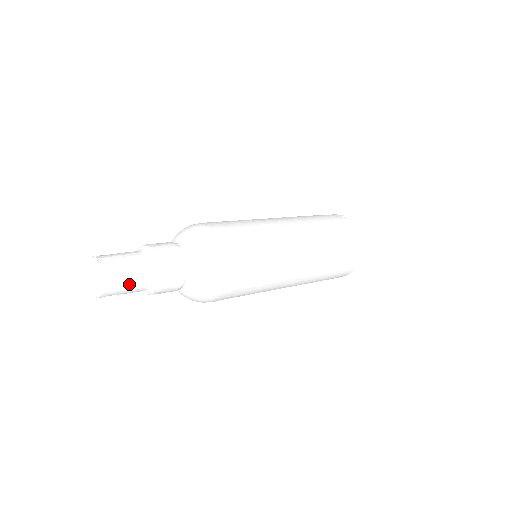
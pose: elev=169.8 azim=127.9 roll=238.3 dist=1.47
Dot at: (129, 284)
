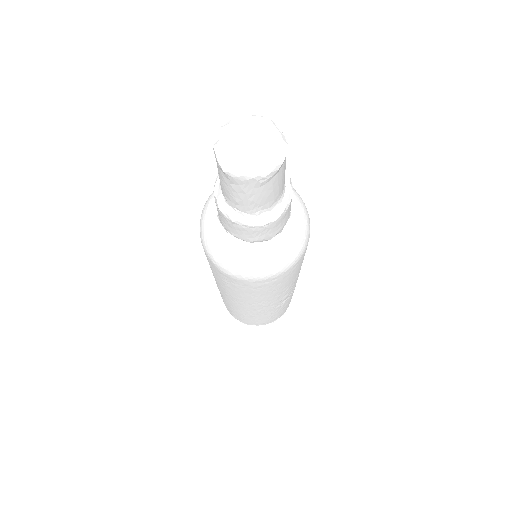
Dot at: (259, 198)
